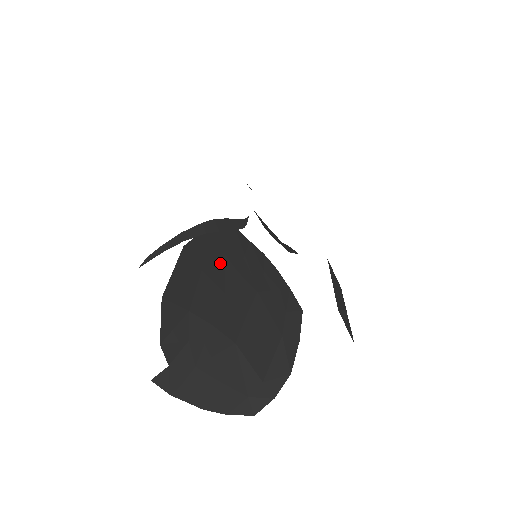
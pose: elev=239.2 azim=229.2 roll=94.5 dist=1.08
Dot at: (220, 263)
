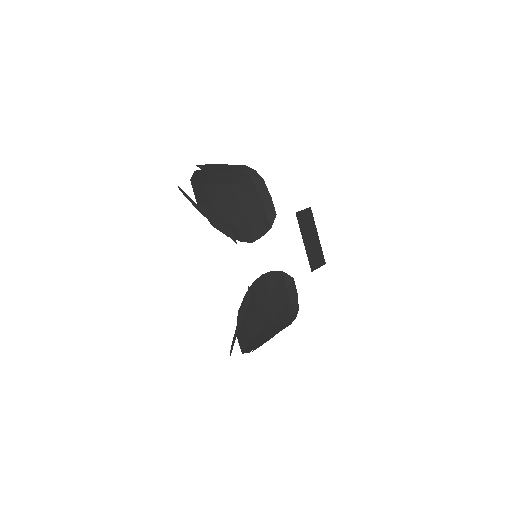
Dot at: (250, 314)
